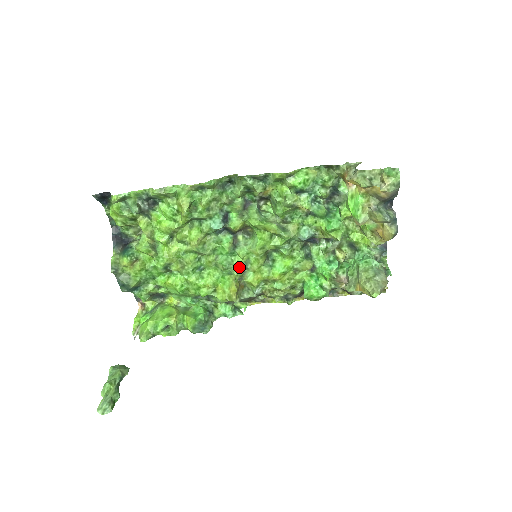
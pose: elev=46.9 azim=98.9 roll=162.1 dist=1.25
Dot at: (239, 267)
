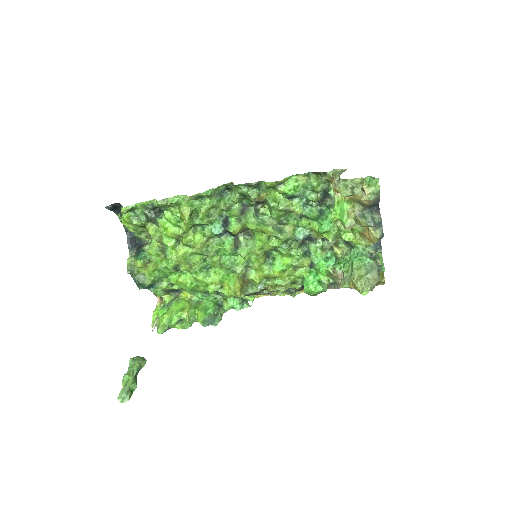
Dot at: (242, 266)
